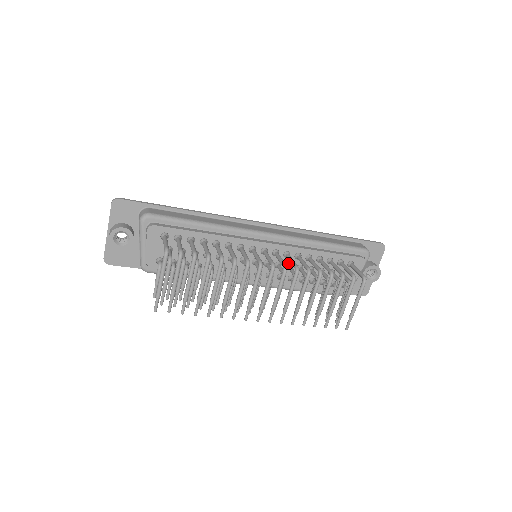
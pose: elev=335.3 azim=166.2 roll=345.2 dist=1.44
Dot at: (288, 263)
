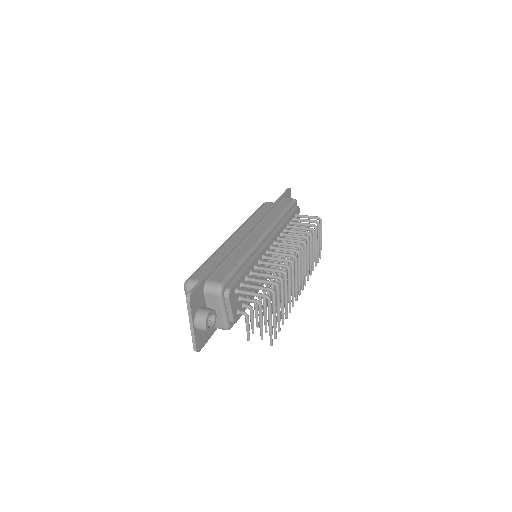
Dot at: occluded
